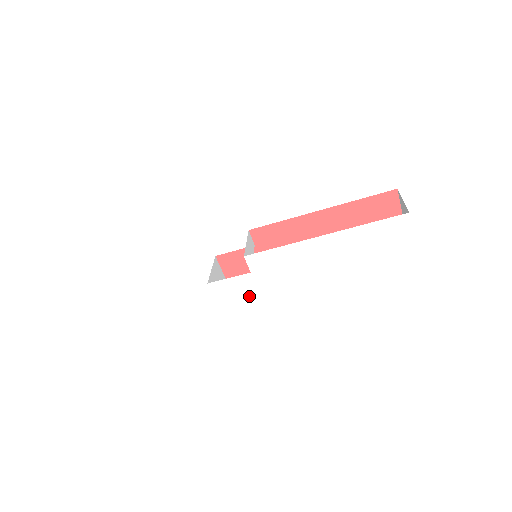
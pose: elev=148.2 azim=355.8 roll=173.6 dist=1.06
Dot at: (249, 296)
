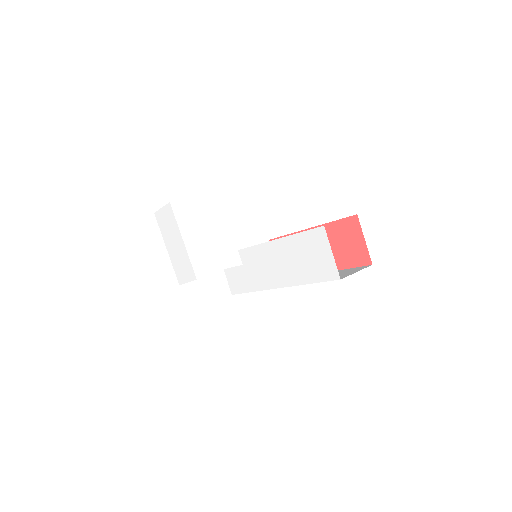
Dot at: (244, 285)
